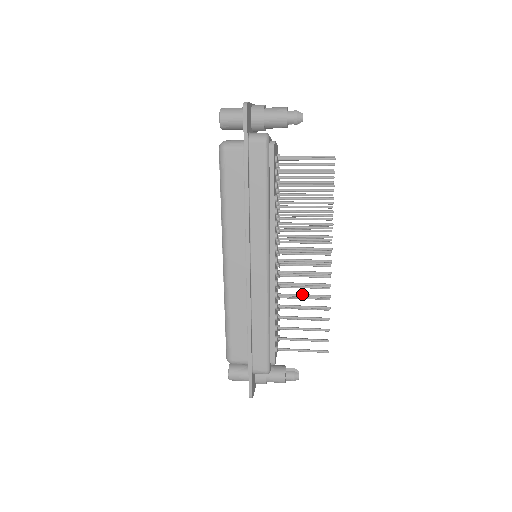
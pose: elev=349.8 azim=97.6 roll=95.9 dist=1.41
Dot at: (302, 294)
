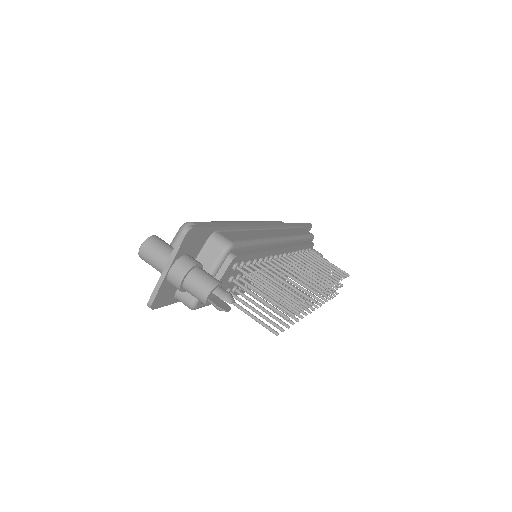
Dot at: occluded
